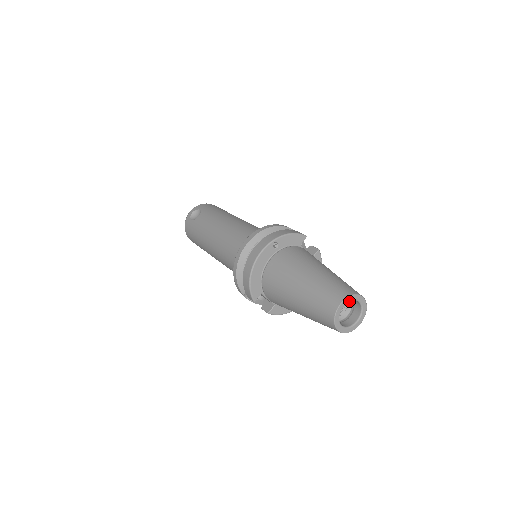
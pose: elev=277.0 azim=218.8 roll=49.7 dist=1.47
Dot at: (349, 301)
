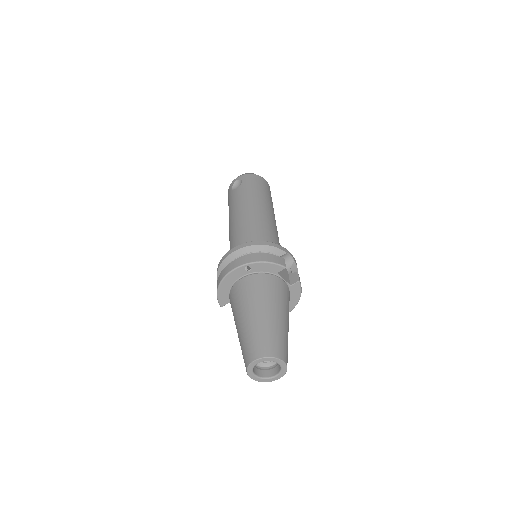
Dot at: occluded
